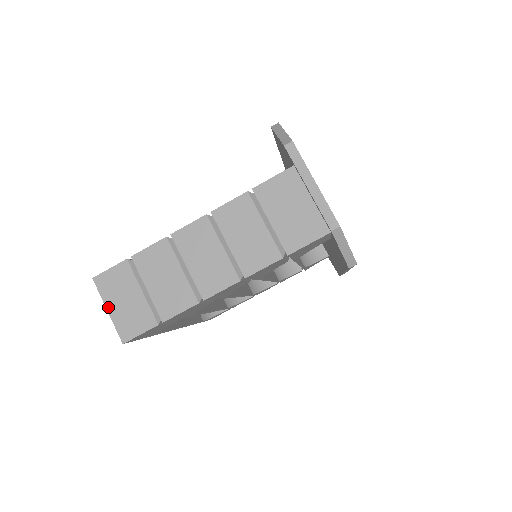
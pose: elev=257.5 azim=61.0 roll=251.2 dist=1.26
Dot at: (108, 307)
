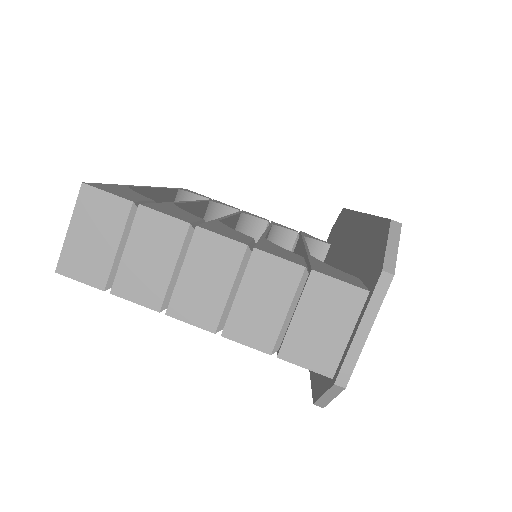
Dot at: (72, 226)
